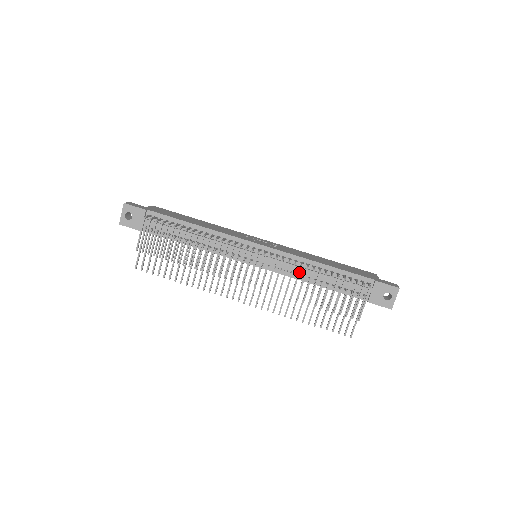
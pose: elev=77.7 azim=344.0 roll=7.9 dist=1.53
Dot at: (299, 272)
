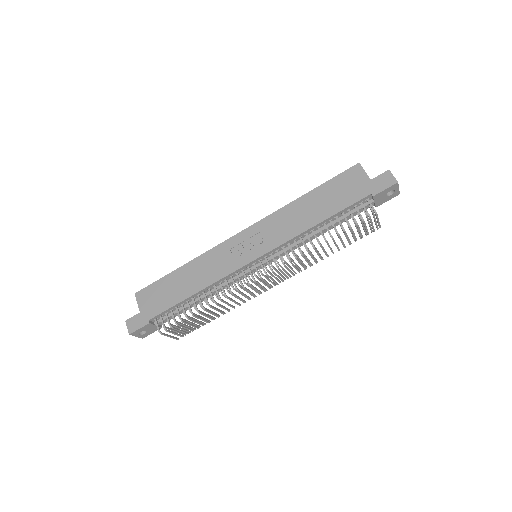
Dot at: (309, 254)
